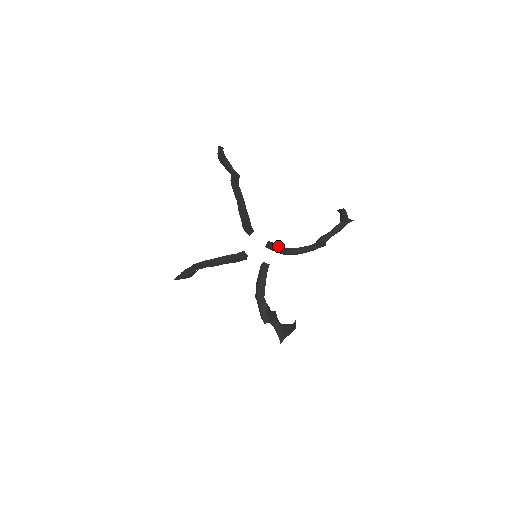
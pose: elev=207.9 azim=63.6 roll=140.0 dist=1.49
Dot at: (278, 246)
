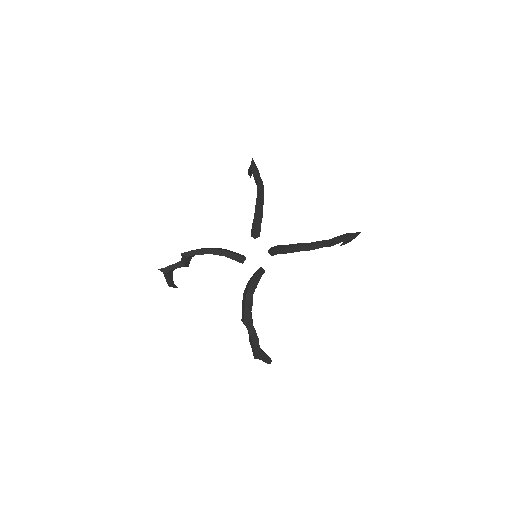
Dot at: (283, 245)
